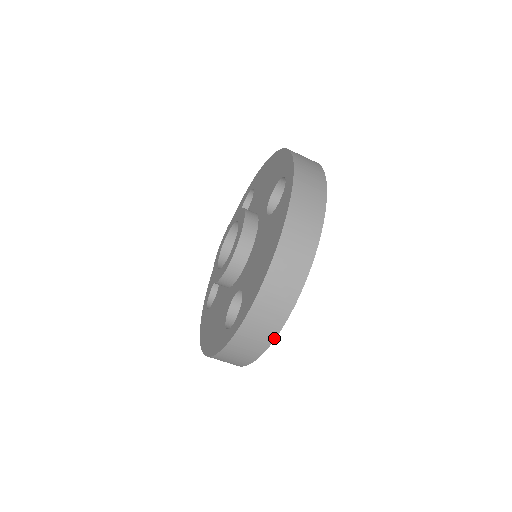
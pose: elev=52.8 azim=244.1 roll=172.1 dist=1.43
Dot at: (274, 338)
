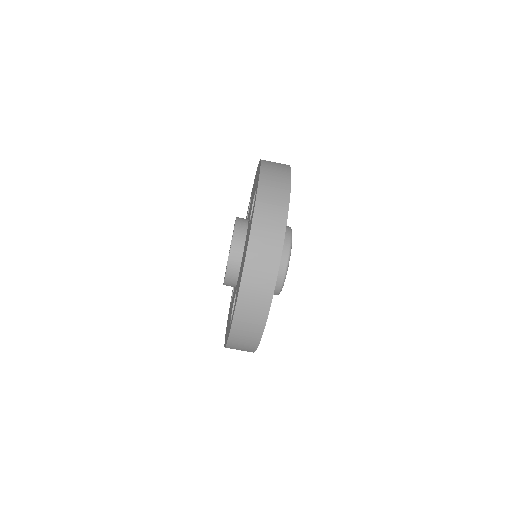
Dot at: (263, 328)
